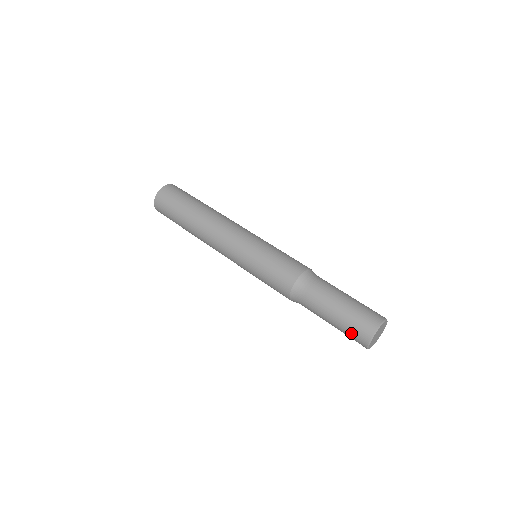
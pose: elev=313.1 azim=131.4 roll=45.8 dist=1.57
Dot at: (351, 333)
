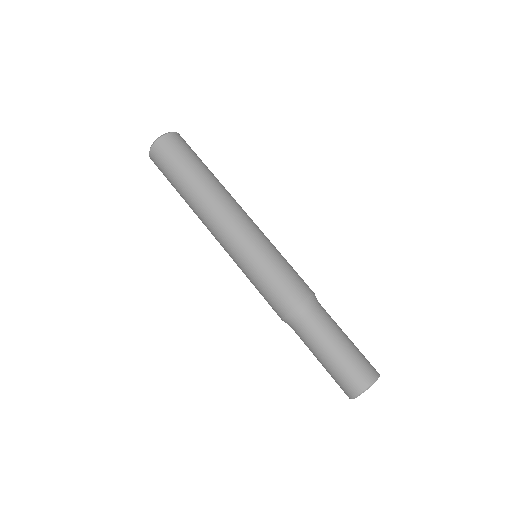
Dot at: occluded
